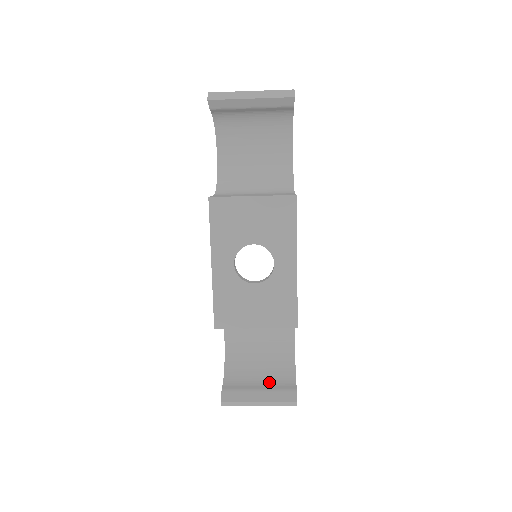
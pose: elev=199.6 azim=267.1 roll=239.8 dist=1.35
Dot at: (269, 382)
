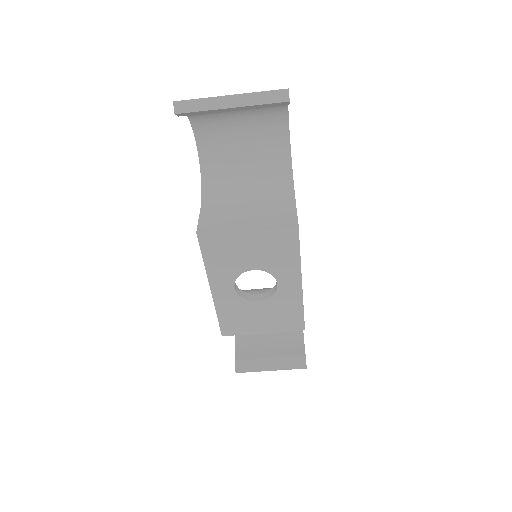
Dot at: (279, 346)
